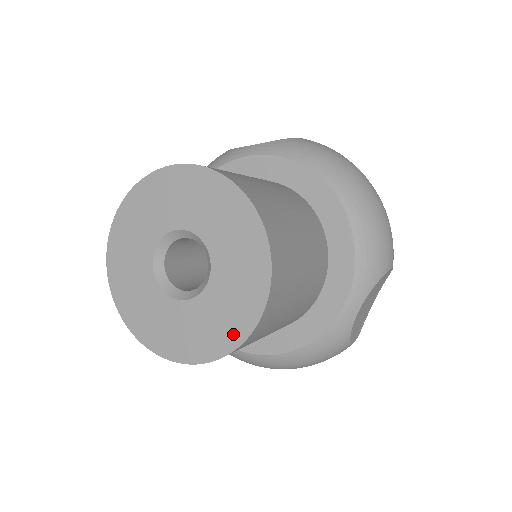
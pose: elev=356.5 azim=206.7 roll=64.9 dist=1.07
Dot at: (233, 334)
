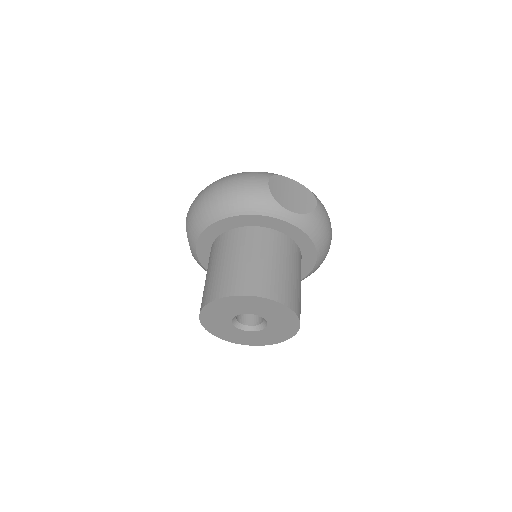
Dot at: (258, 343)
